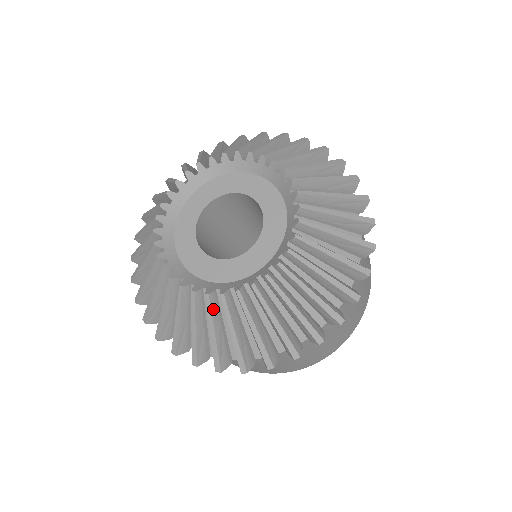
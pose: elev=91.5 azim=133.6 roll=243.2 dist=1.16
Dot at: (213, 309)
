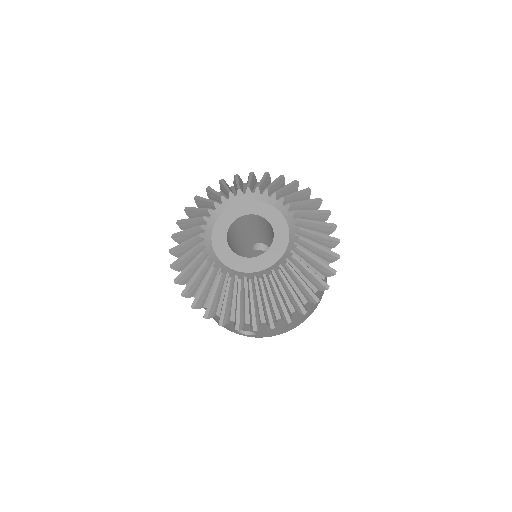
Dot at: (285, 277)
